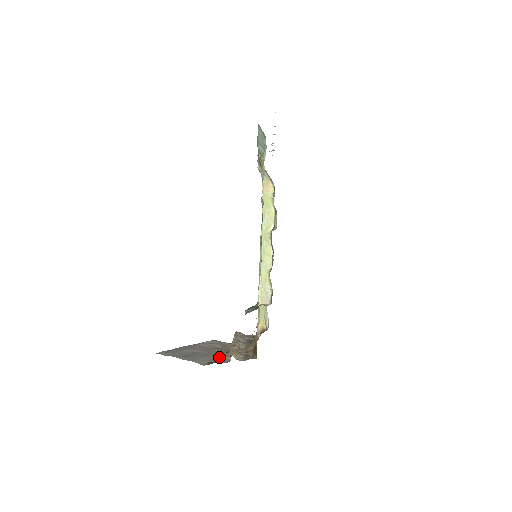
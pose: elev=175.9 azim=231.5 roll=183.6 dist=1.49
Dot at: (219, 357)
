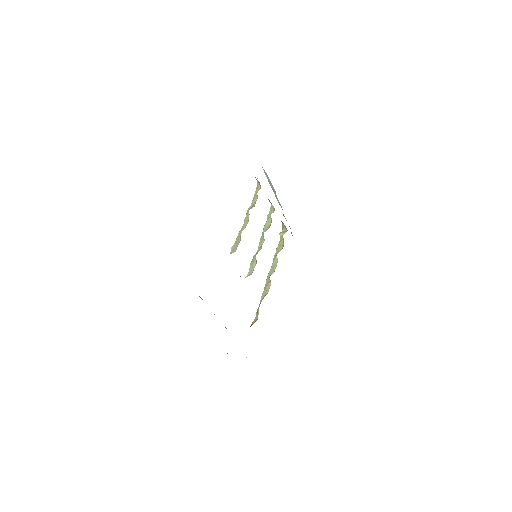
Dot at: occluded
